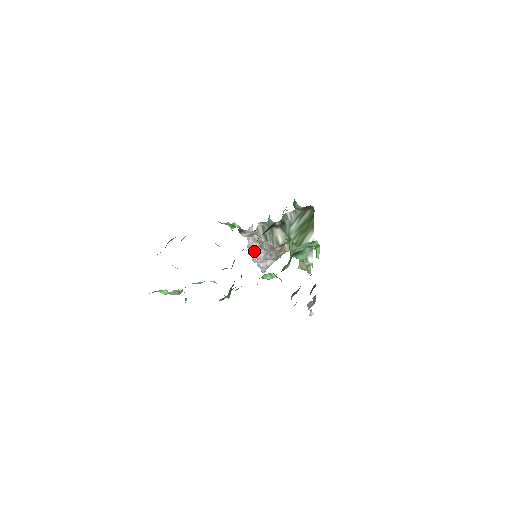
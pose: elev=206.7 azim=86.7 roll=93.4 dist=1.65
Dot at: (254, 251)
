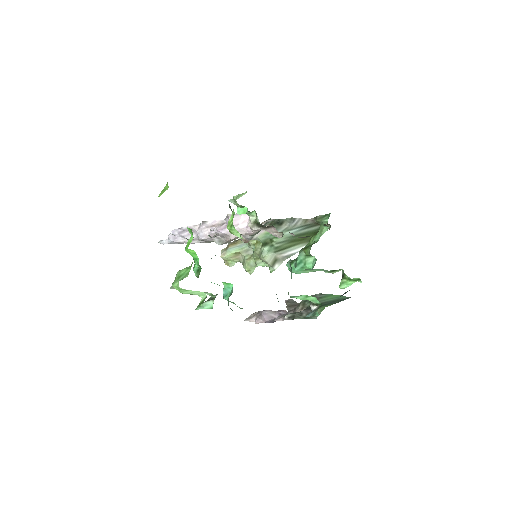
Dot at: (215, 234)
